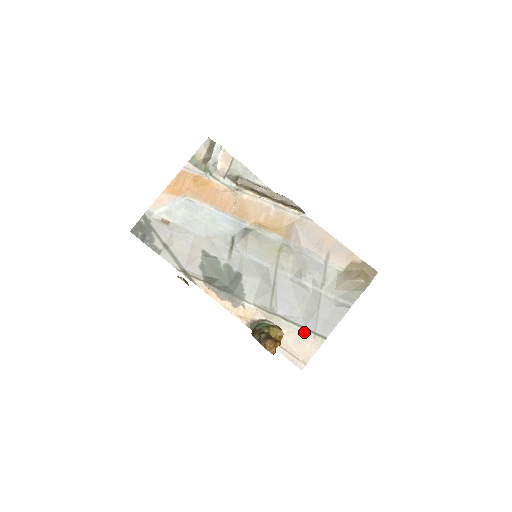
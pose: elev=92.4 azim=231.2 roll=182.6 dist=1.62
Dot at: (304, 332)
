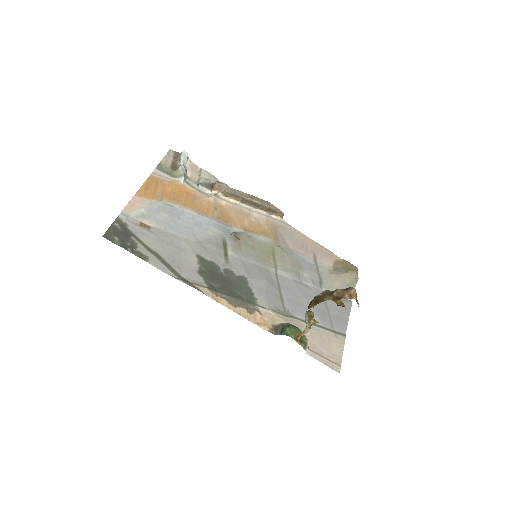
Dot at: (325, 331)
